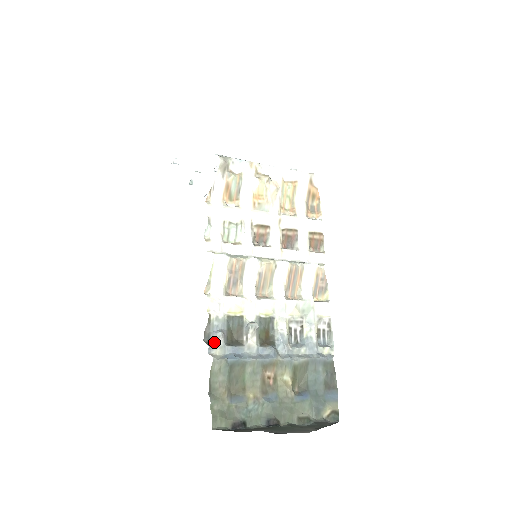
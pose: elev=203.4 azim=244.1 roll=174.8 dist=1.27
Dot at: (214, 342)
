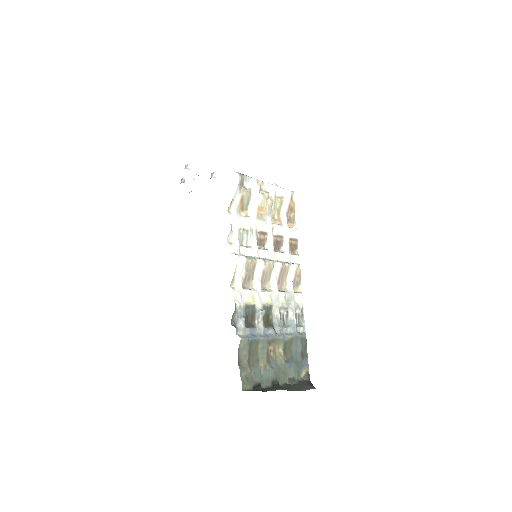
Dot at: (239, 325)
